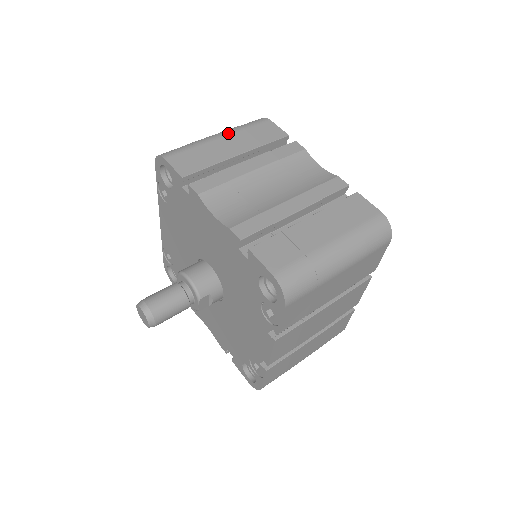
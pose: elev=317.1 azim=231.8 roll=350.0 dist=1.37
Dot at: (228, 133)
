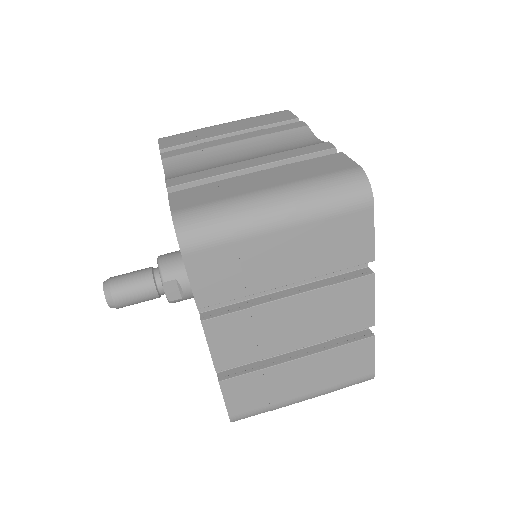
Dot at: (234, 121)
